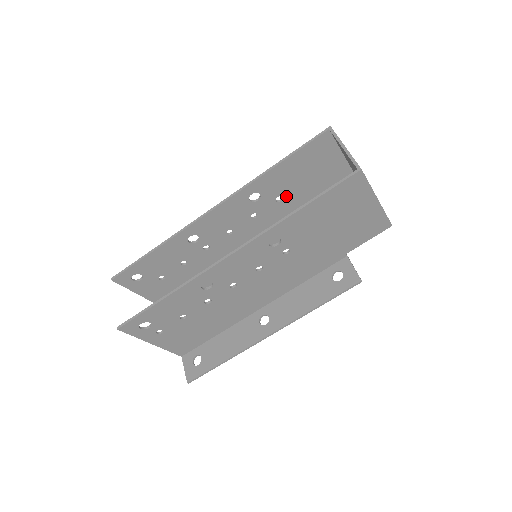
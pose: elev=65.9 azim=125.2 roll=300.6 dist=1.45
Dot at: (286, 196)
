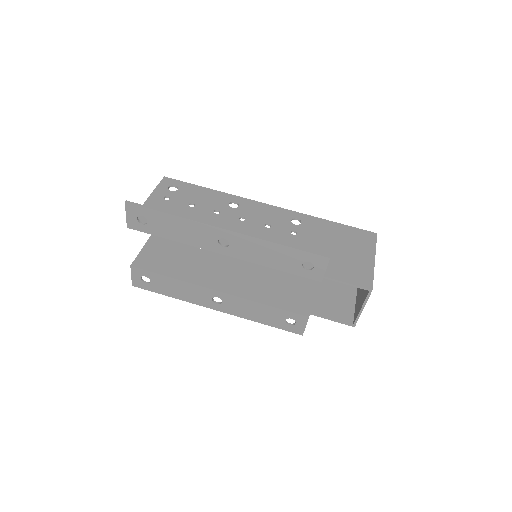
Dot at: (302, 277)
